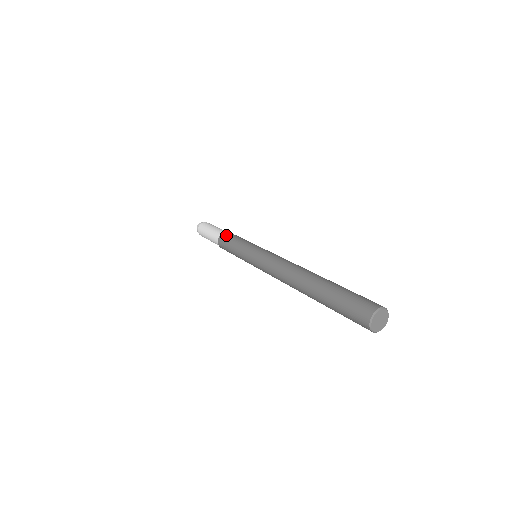
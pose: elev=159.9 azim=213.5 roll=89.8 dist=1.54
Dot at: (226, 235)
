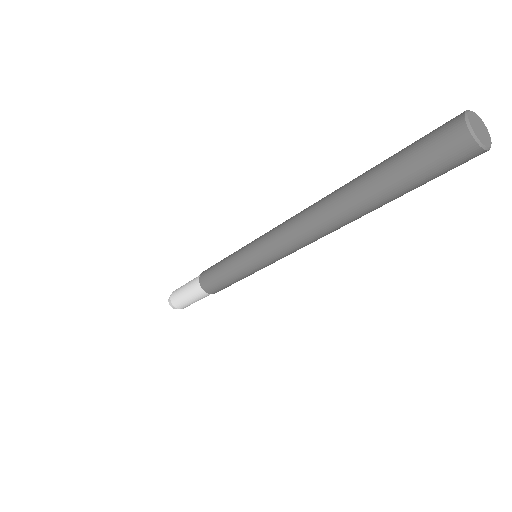
Dot at: occluded
